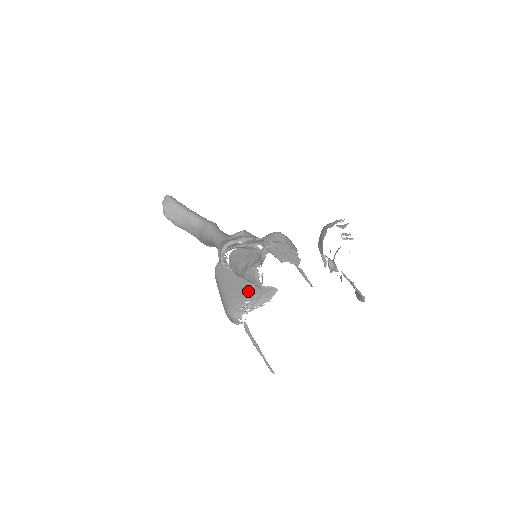
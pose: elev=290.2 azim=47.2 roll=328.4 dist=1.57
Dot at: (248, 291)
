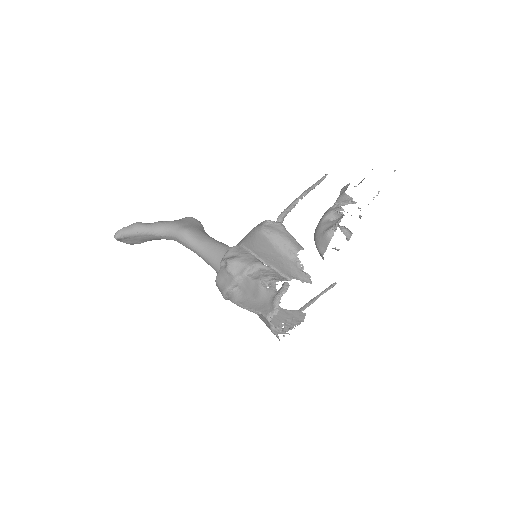
Dot at: occluded
